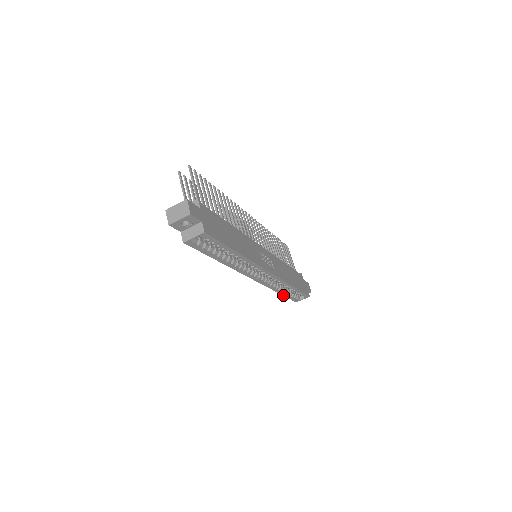
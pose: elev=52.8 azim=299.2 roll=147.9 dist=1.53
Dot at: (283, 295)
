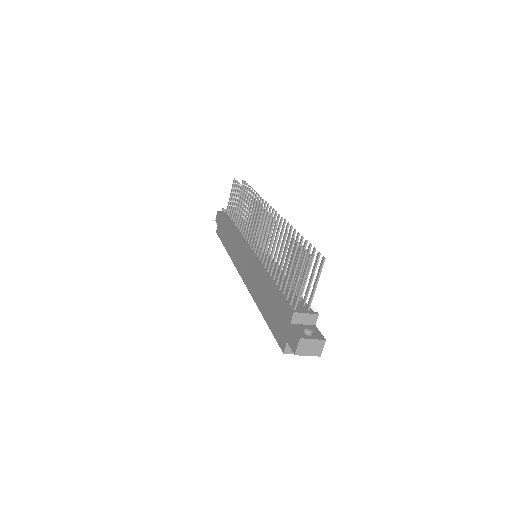
Dot at: (224, 245)
